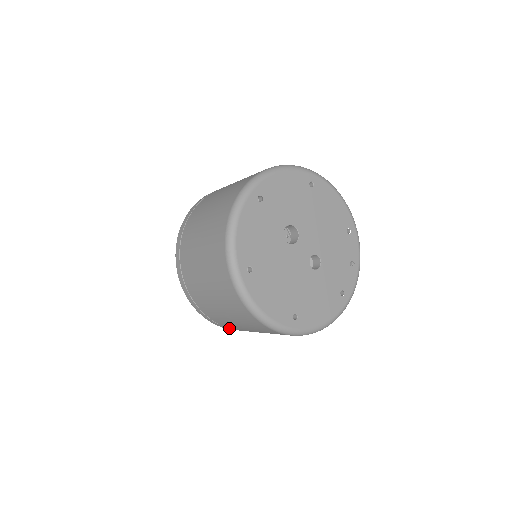
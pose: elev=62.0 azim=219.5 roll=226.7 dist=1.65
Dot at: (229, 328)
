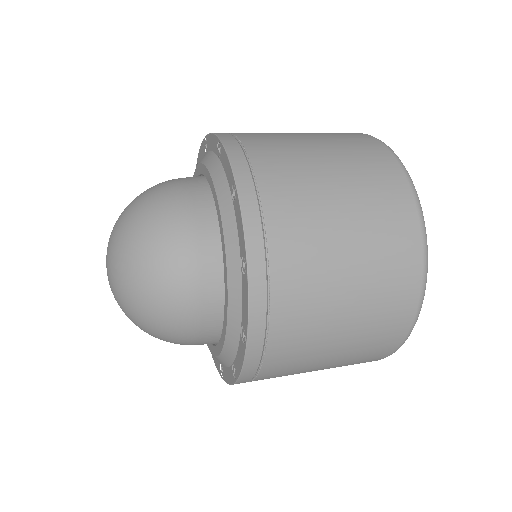
Dot at: occluded
